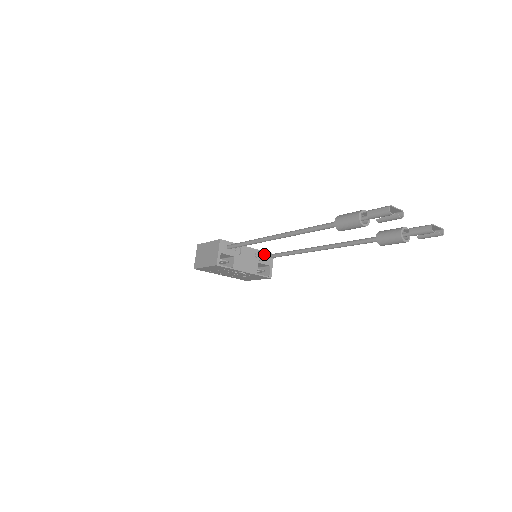
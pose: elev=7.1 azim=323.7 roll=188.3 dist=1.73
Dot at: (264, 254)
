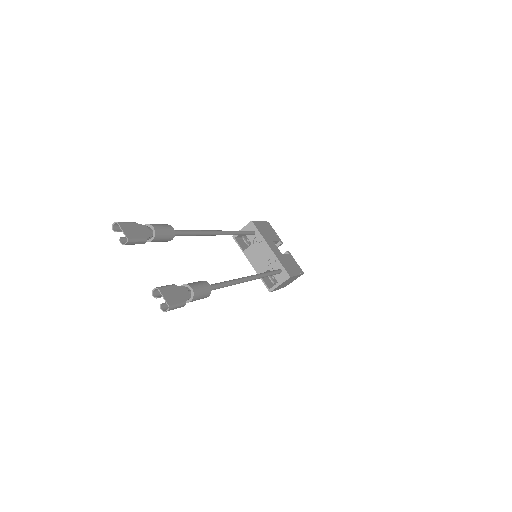
Dot at: (281, 268)
